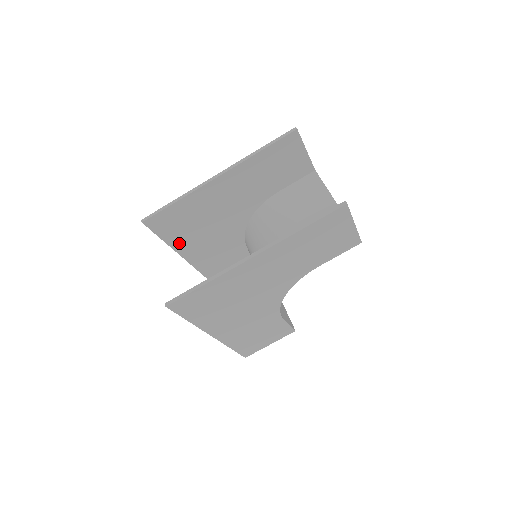
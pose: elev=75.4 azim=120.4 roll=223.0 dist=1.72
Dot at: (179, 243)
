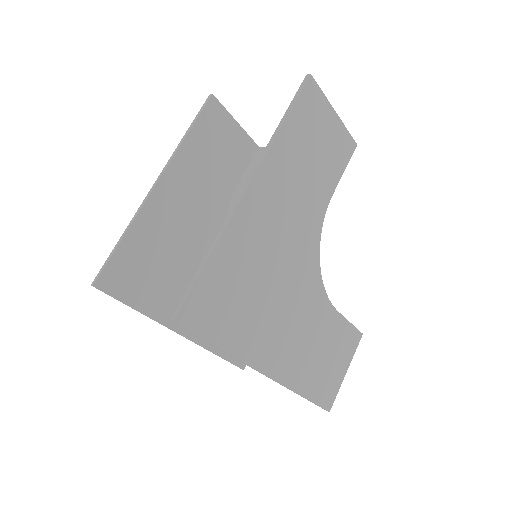
Dot at: (157, 307)
